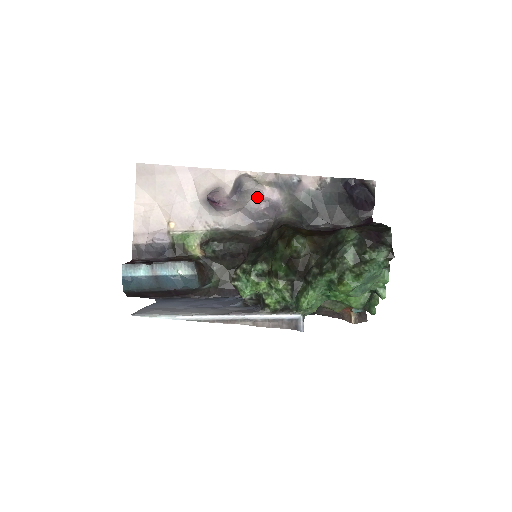
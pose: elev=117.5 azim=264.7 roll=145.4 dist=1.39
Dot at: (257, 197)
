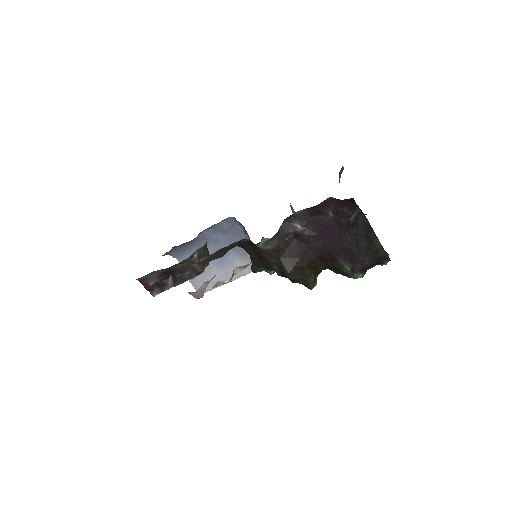
Dot at: occluded
